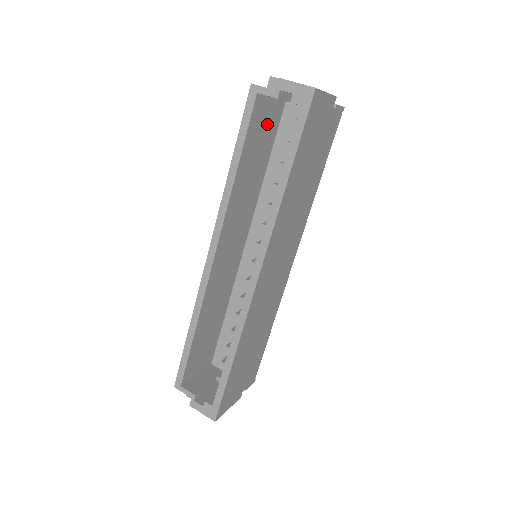
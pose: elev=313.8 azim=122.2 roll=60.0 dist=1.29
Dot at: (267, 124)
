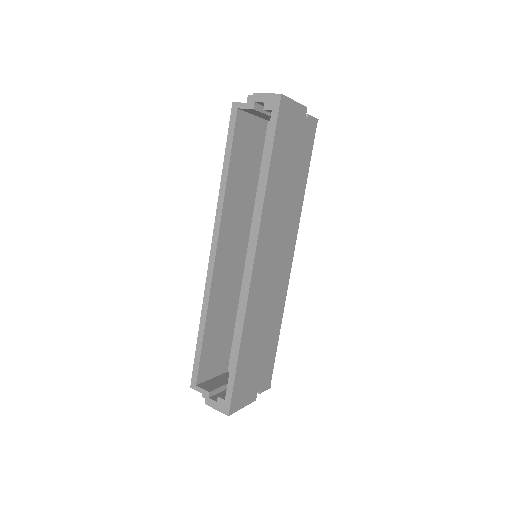
Dot at: (252, 138)
